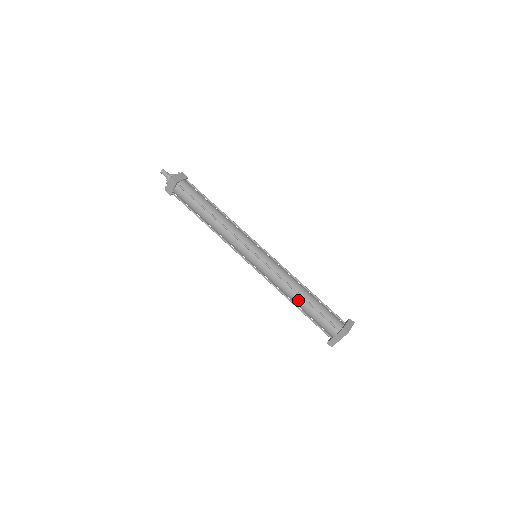
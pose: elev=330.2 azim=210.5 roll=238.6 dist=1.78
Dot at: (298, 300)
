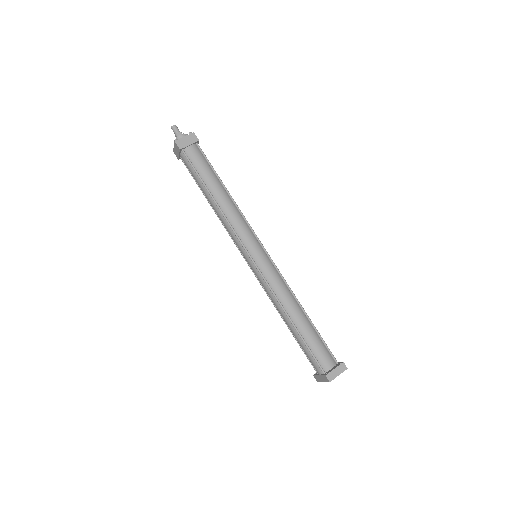
Dot at: (288, 323)
